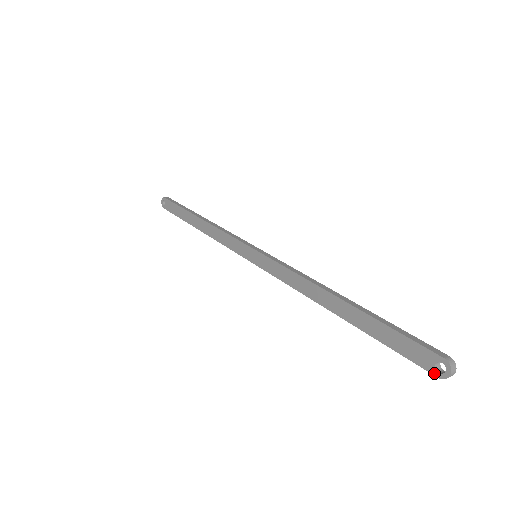
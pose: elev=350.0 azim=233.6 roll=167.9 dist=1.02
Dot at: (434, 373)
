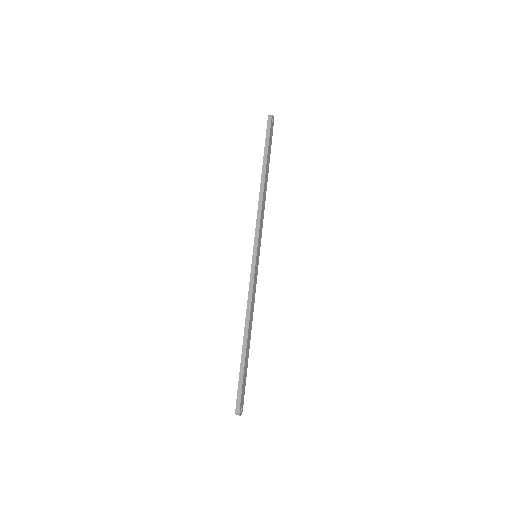
Dot at: occluded
